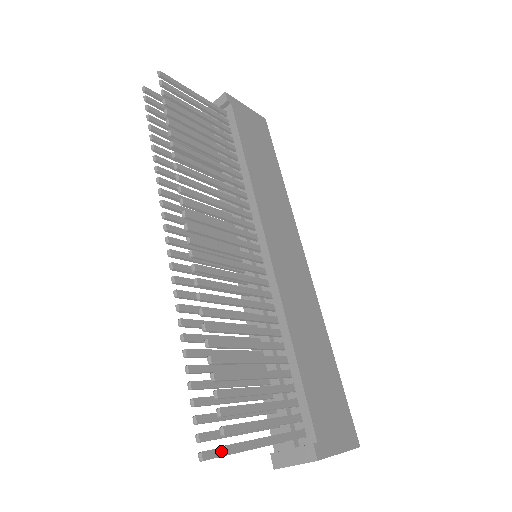
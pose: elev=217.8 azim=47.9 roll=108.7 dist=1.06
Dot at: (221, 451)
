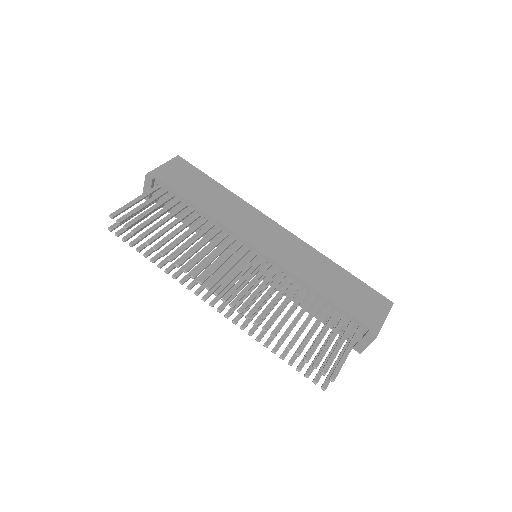
Dot at: (329, 377)
